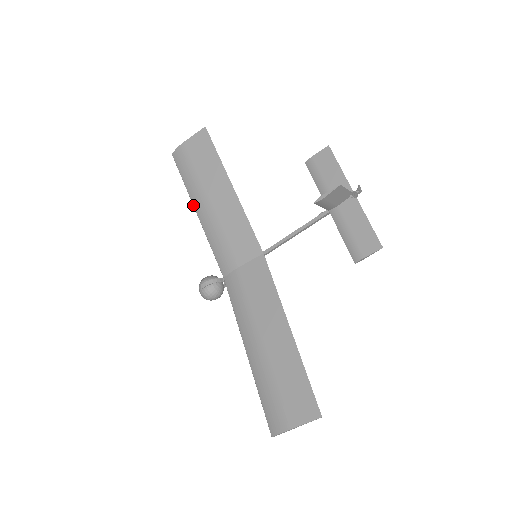
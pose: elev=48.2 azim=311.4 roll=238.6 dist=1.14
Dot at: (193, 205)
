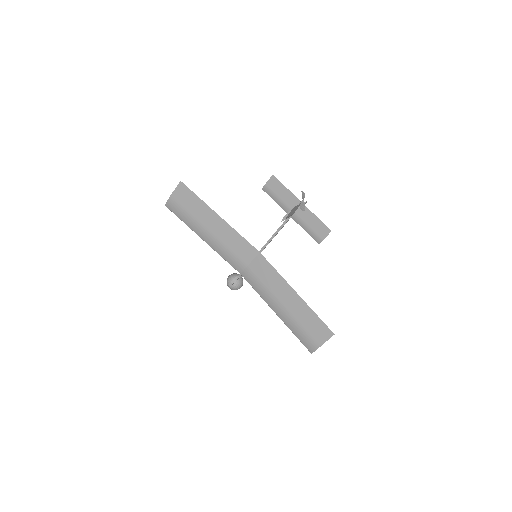
Dot at: (198, 235)
